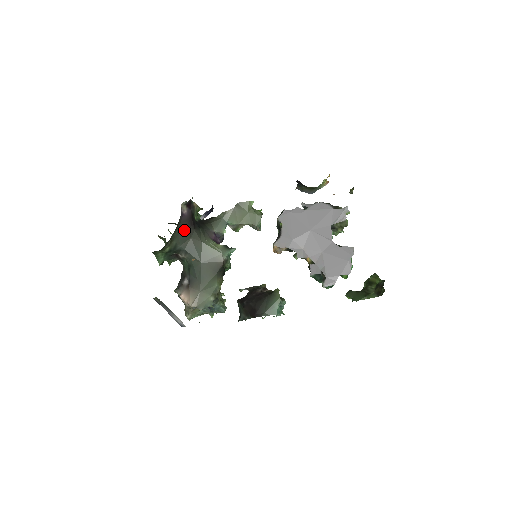
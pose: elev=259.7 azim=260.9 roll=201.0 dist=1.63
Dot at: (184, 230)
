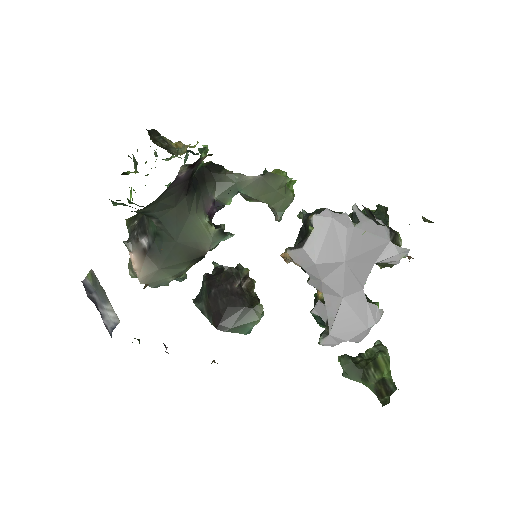
Dot at: (169, 196)
